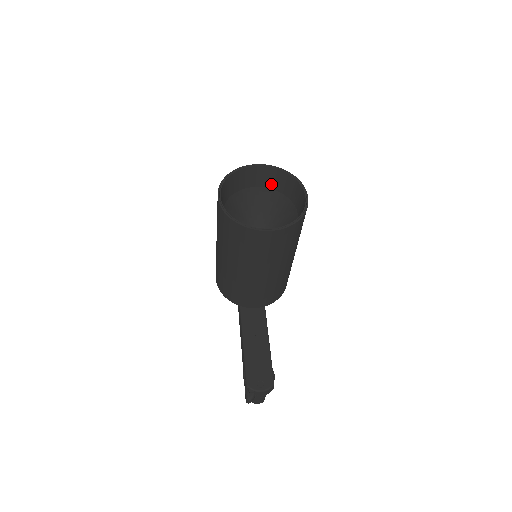
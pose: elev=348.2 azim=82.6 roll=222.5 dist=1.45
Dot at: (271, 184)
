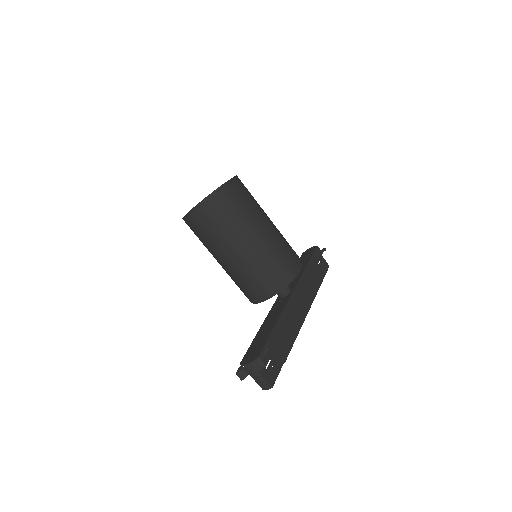
Dot at: occluded
